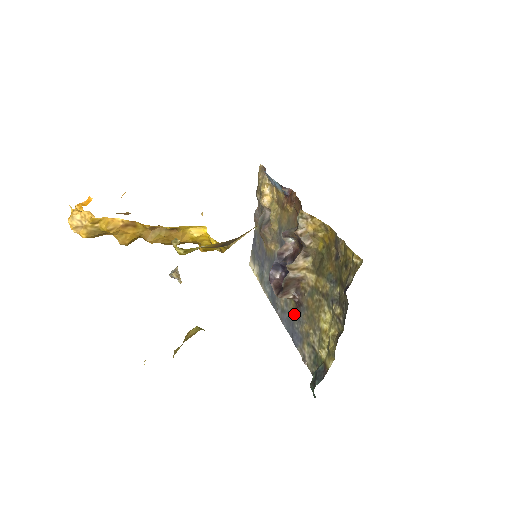
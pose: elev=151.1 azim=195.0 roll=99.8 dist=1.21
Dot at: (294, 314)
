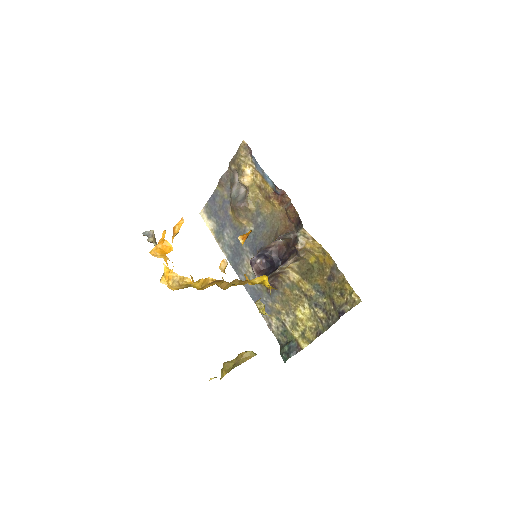
Dot at: (264, 290)
